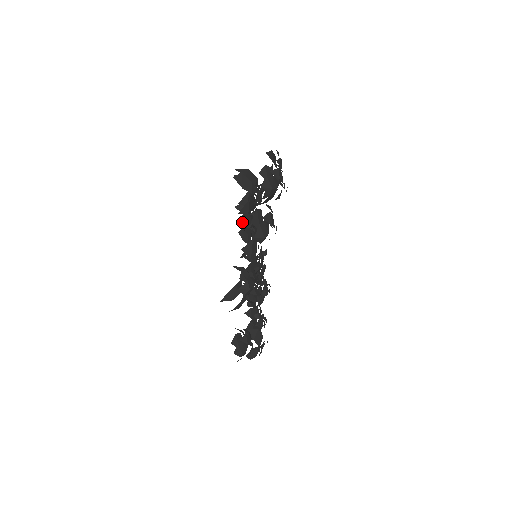
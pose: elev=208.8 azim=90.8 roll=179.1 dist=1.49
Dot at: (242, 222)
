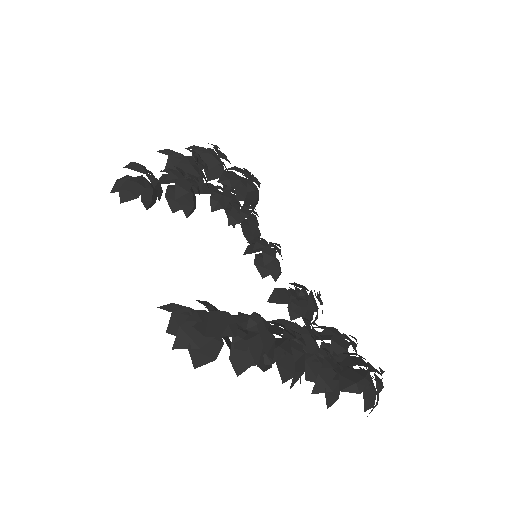
Dot at: (247, 250)
